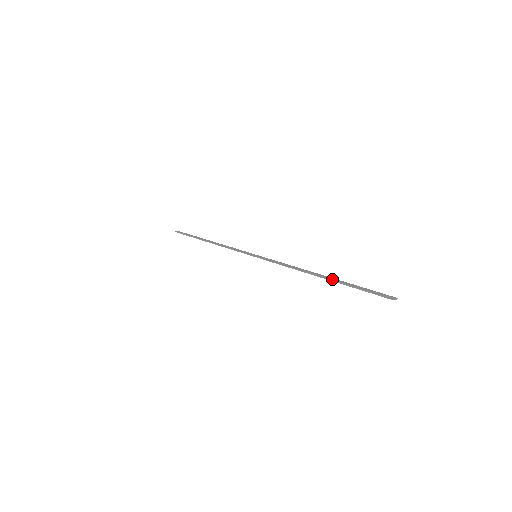
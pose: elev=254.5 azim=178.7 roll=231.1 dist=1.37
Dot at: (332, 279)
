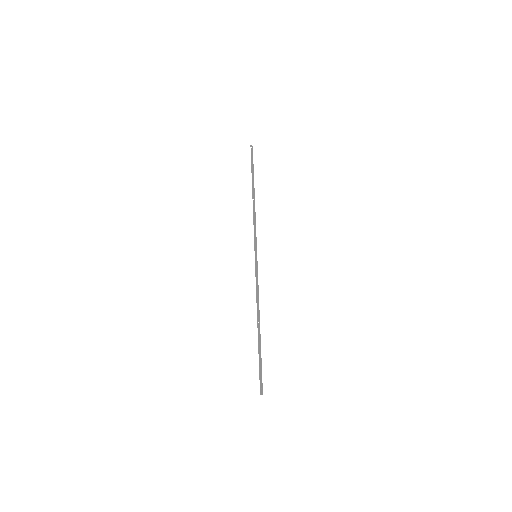
Dot at: (260, 339)
